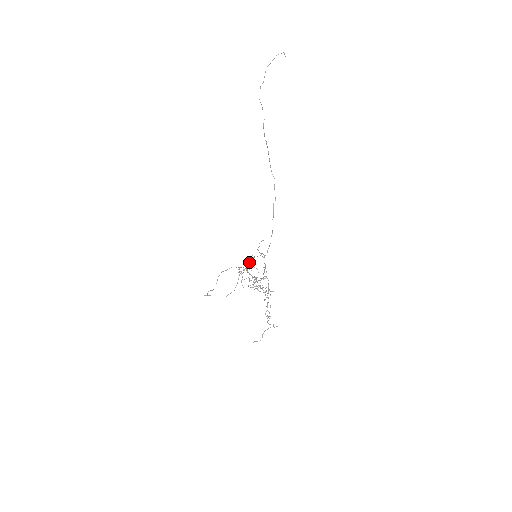
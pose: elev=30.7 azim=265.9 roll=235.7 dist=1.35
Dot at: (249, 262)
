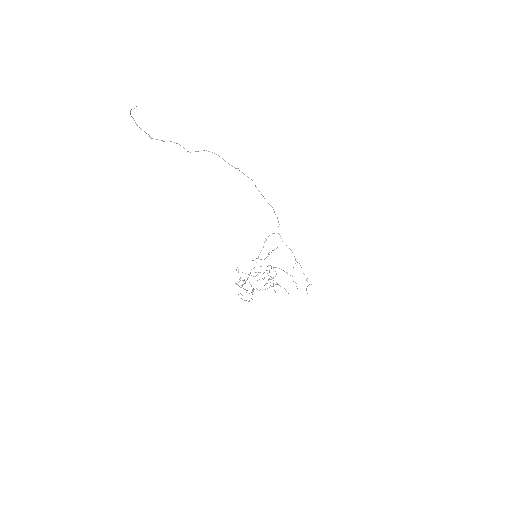
Dot at: (242, 280)
